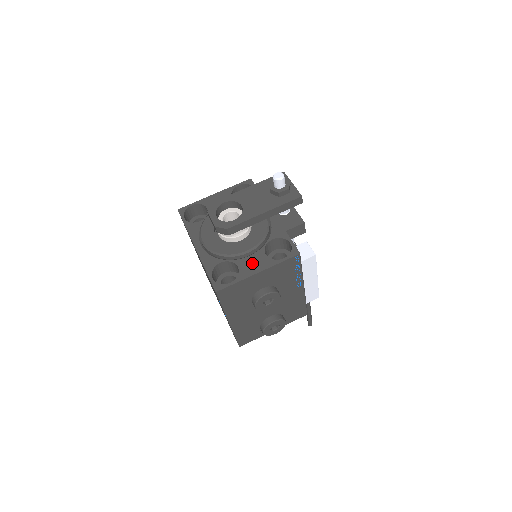
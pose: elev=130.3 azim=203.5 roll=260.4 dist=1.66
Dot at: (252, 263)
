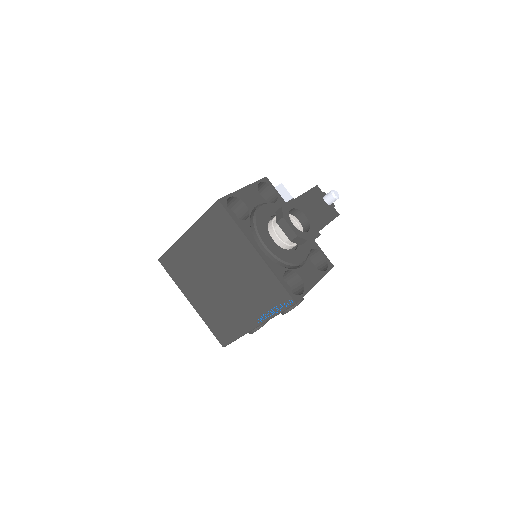
Dot at: (309, 273)
